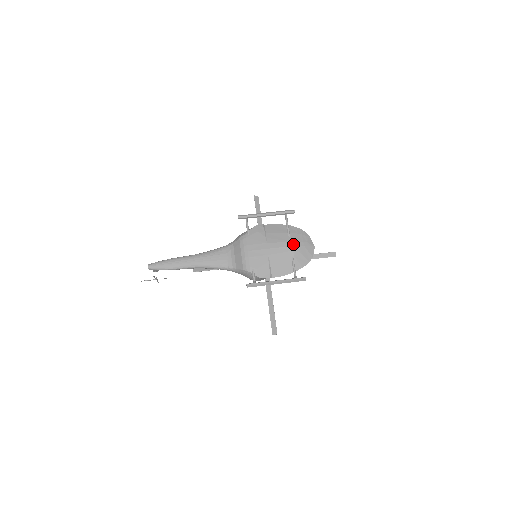
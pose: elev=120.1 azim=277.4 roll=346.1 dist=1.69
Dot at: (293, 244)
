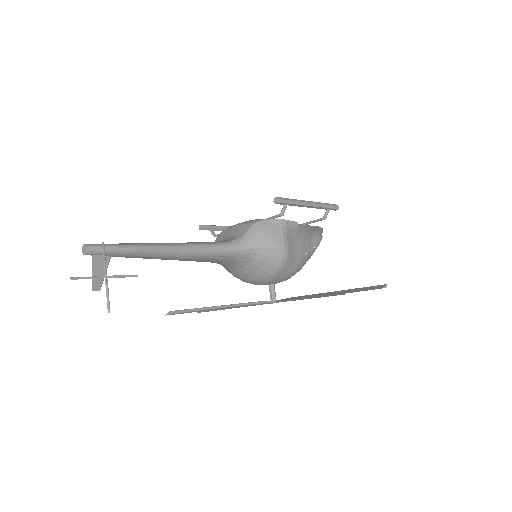
Dot at: occluded
